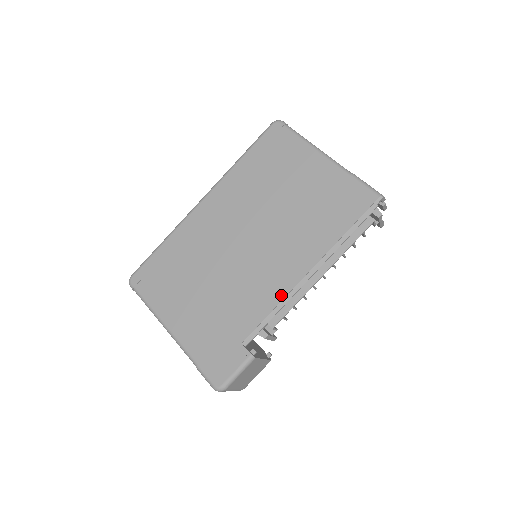
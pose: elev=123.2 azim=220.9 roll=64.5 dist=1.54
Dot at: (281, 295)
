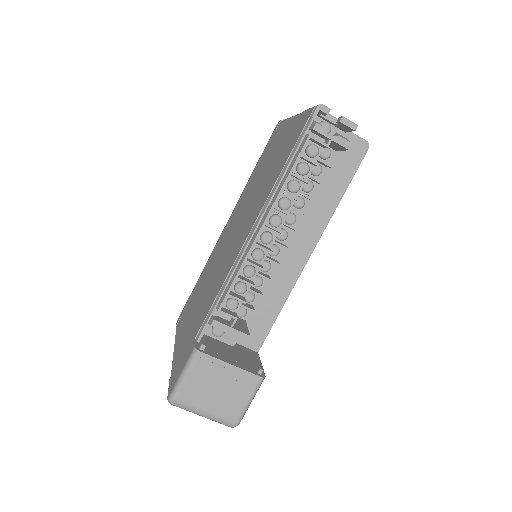
Dot at: (229, 269)
